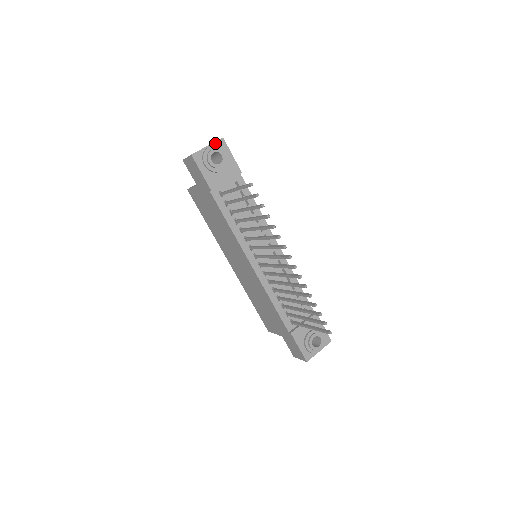
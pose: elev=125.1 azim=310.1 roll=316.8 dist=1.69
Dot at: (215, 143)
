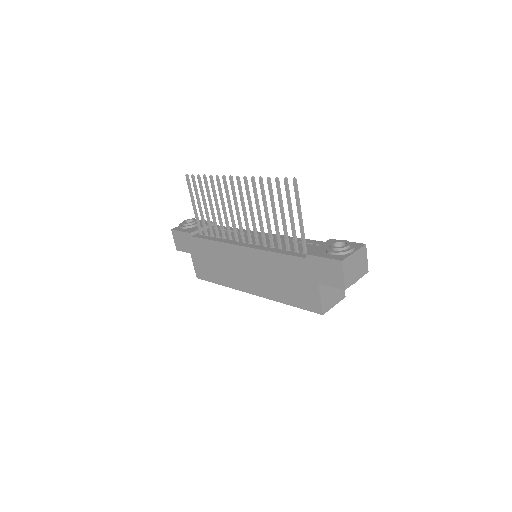
Dot at: occluded
